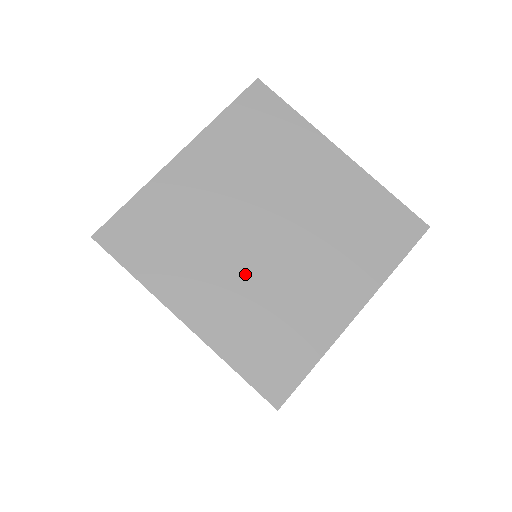
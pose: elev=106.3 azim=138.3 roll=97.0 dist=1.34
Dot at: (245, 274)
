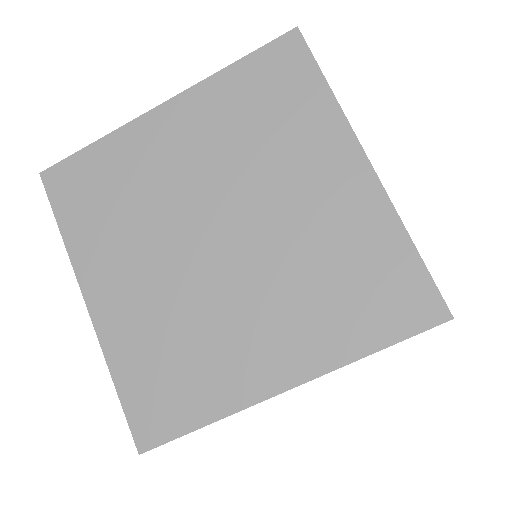
Dot at: (172, 278)
